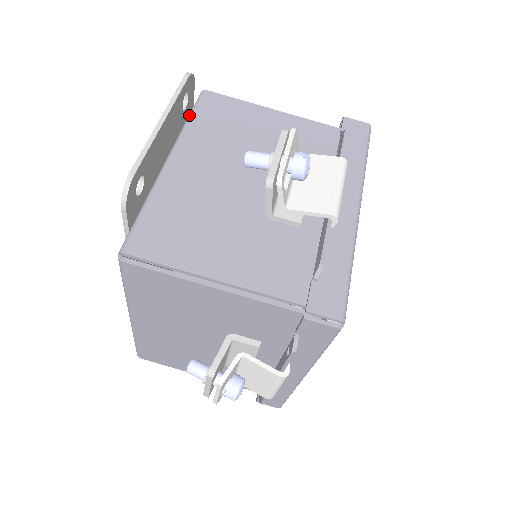
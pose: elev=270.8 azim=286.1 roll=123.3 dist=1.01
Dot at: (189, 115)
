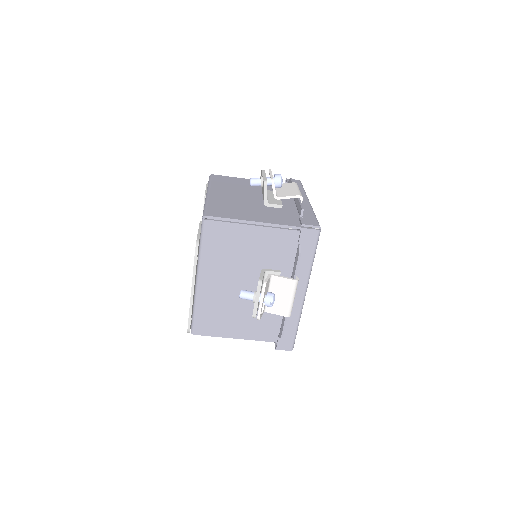
Dot at: (200, 244)
